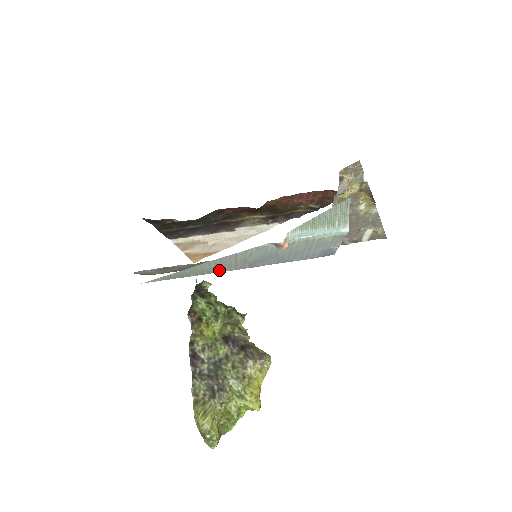
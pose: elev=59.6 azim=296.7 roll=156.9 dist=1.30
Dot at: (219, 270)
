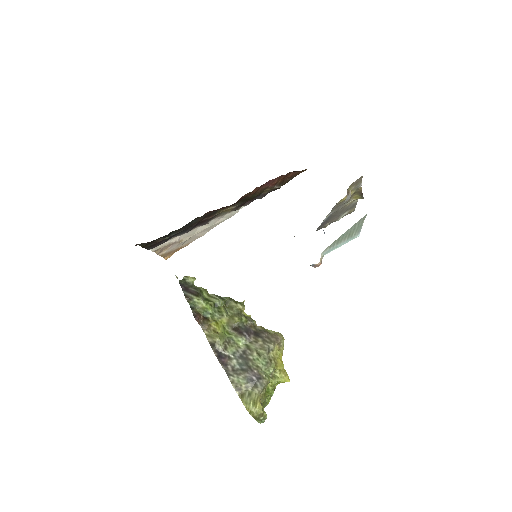
Dot at: occluded
